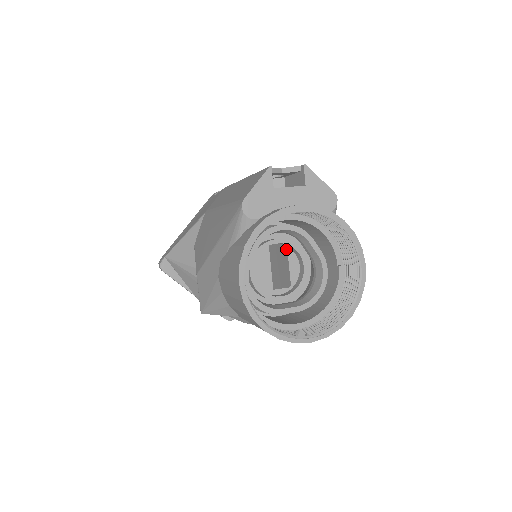
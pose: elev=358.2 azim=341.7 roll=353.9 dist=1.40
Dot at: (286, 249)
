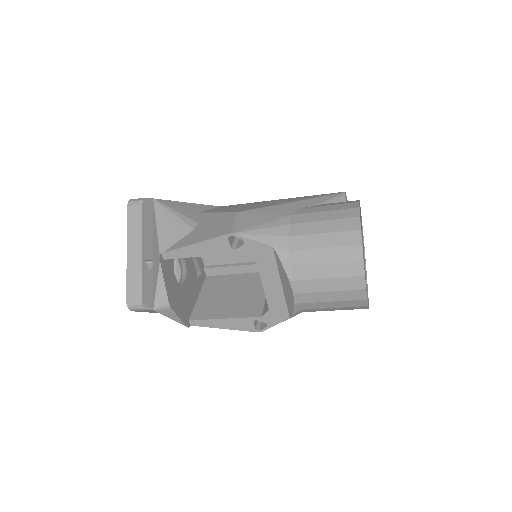
Dot at: (245, 286)
